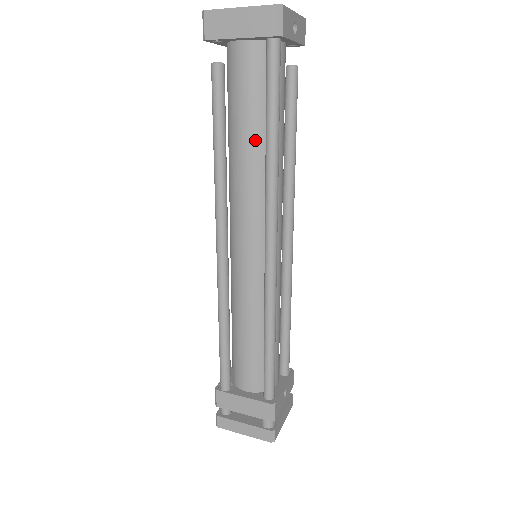
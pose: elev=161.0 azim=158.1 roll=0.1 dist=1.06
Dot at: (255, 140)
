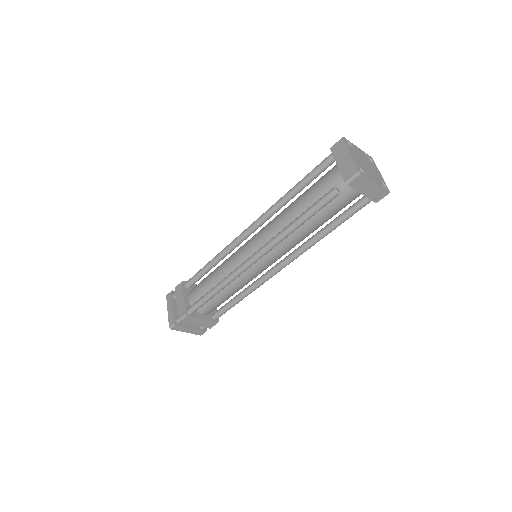
Dot at: (318, 226)
